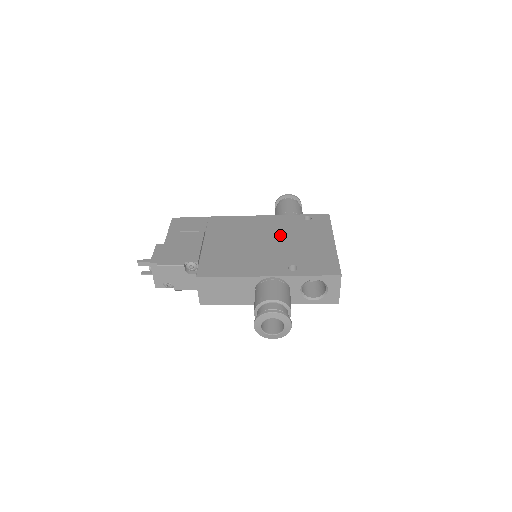
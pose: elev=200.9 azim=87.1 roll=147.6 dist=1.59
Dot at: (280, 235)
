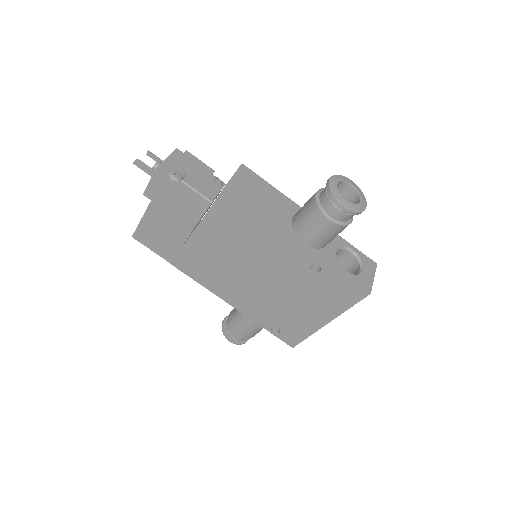
Dot at: occluded
